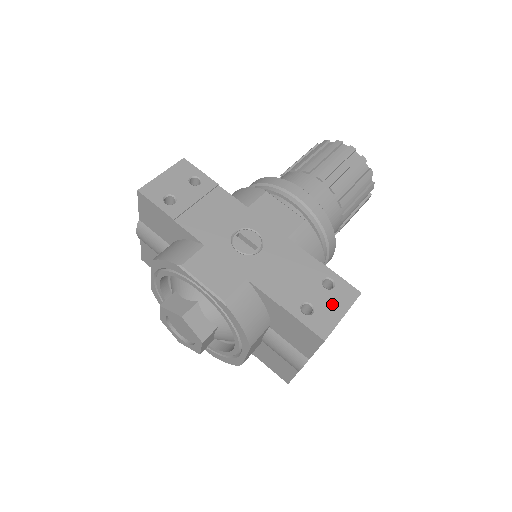
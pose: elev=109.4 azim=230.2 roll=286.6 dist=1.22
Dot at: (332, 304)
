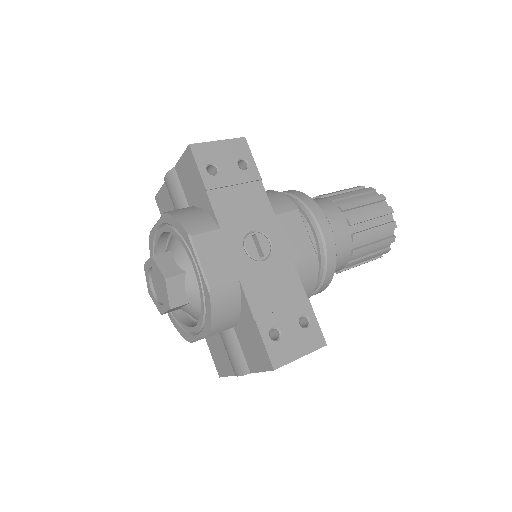
Dot at: (298, 341)
